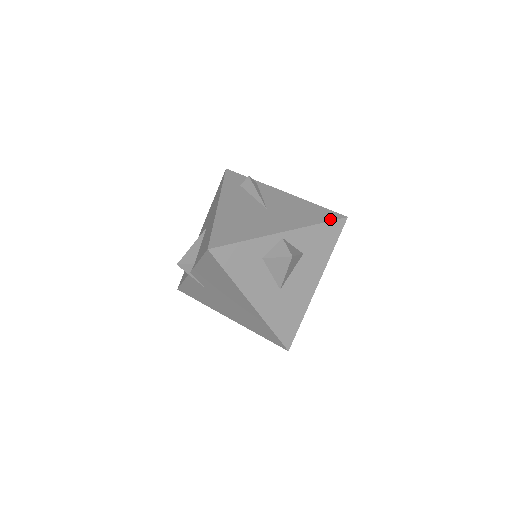
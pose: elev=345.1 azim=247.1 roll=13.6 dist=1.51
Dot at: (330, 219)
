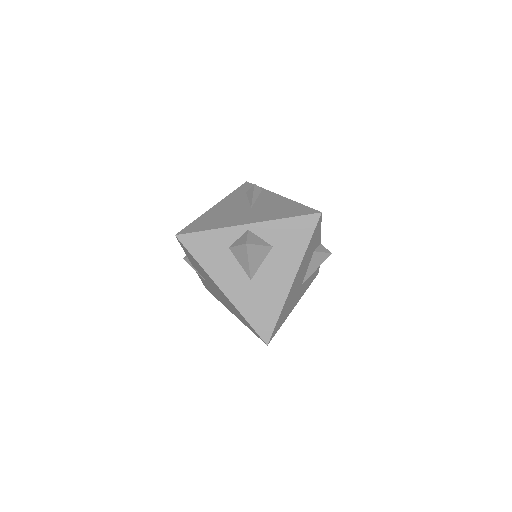
Dot at: (302, 214)
